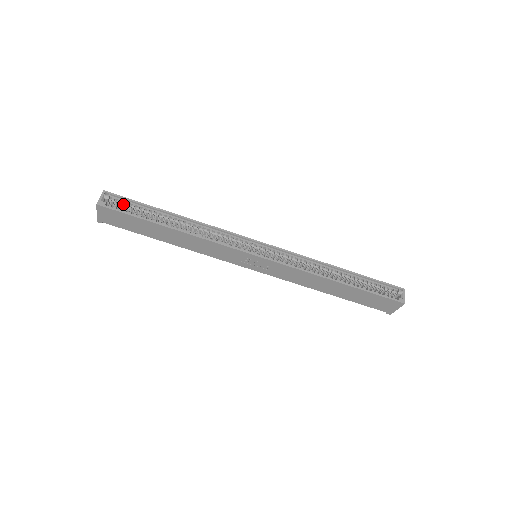
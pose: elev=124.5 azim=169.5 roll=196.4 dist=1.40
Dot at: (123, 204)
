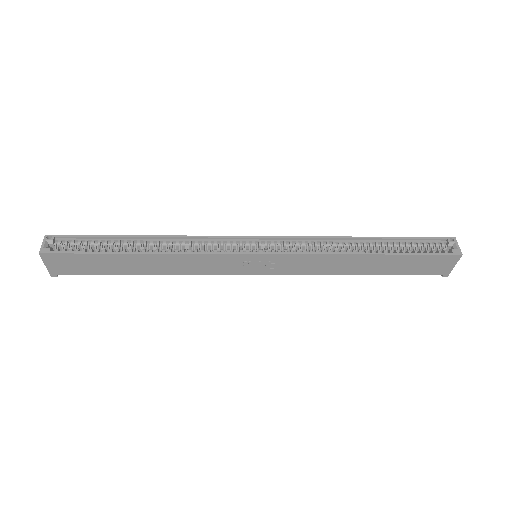
Dot at: (73, 244)
